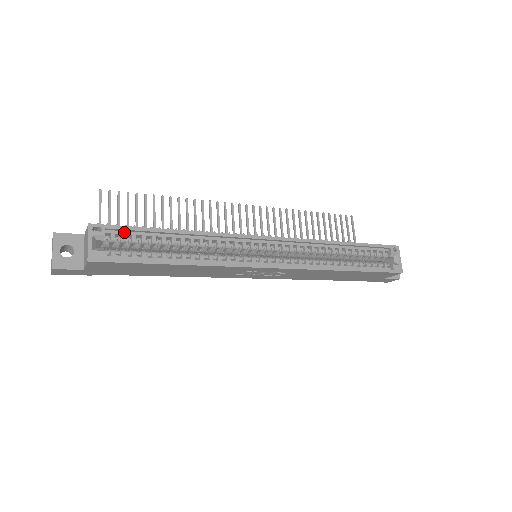
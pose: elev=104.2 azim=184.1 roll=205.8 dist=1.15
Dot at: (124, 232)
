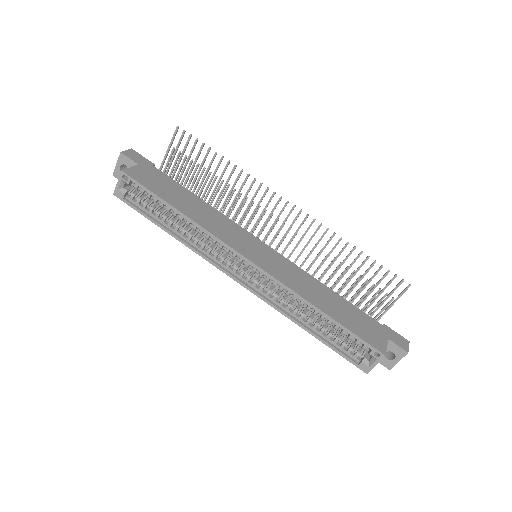
Dot at: (144, 188)
